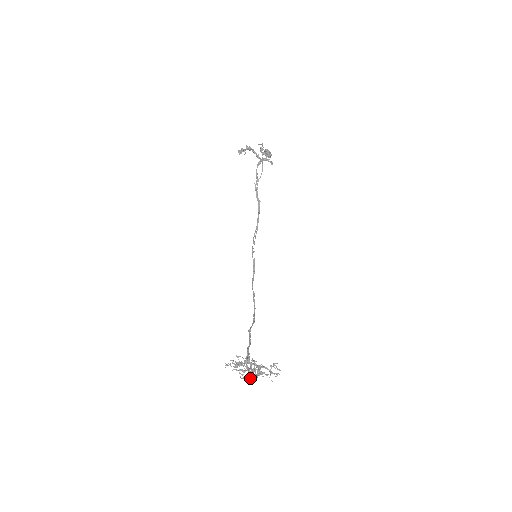
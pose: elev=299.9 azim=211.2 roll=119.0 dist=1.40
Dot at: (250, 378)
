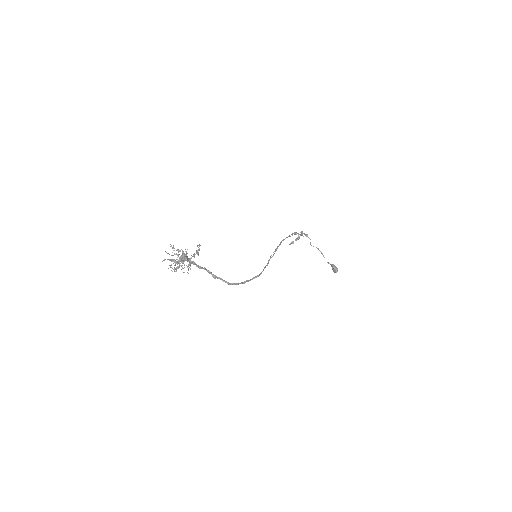
Dot at: (172, 255)
